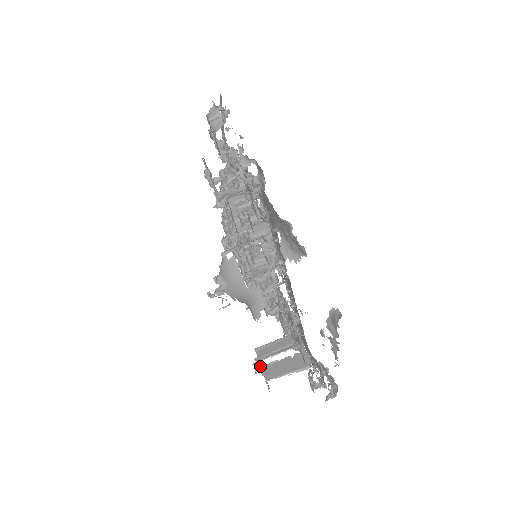
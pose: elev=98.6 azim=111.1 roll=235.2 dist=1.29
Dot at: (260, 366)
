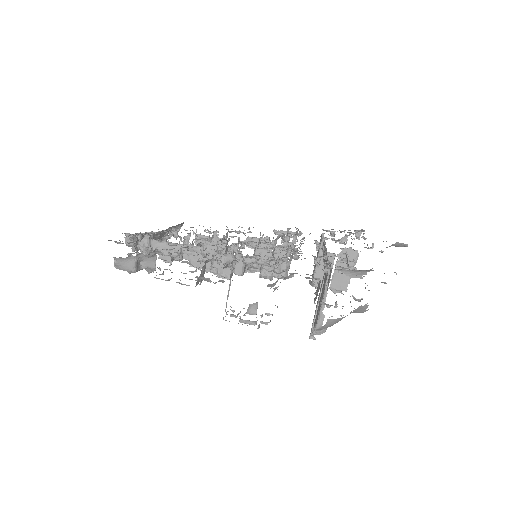
Dot at: occluded
